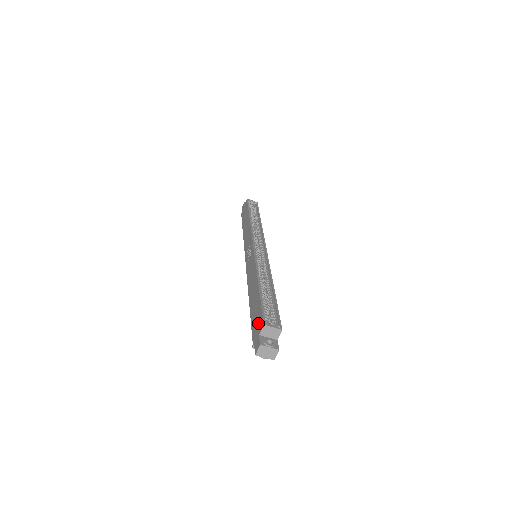
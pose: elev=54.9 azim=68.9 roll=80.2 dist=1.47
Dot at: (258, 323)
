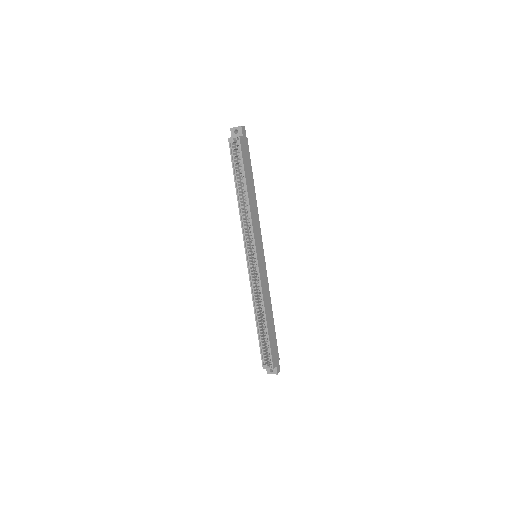
Dot at: occluded
